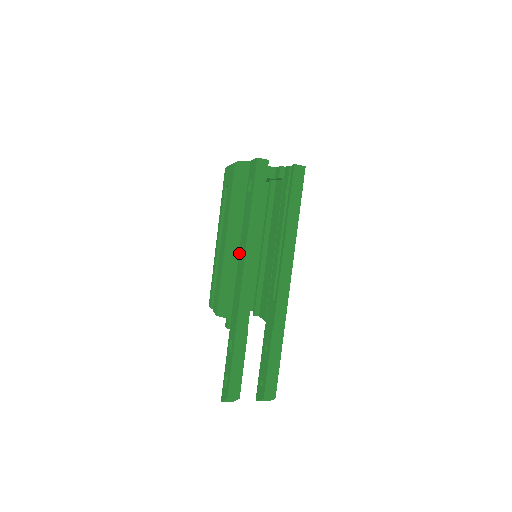
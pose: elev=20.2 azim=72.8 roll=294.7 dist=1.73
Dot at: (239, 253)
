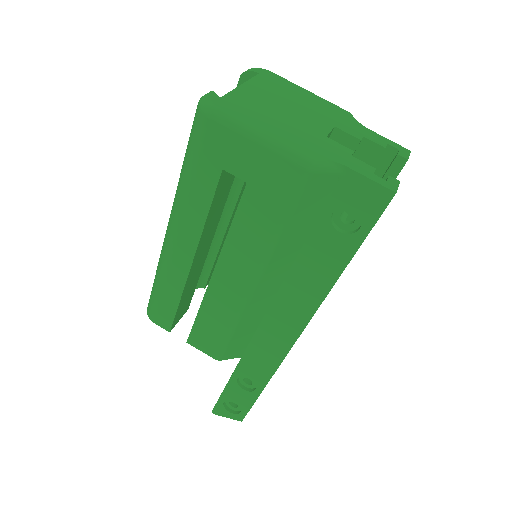
Dot at: (278, 298)
